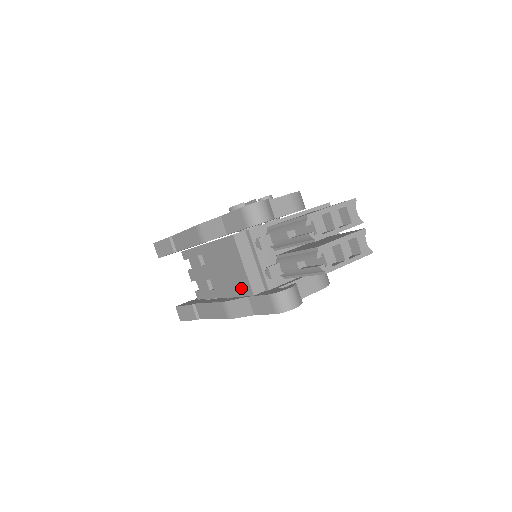
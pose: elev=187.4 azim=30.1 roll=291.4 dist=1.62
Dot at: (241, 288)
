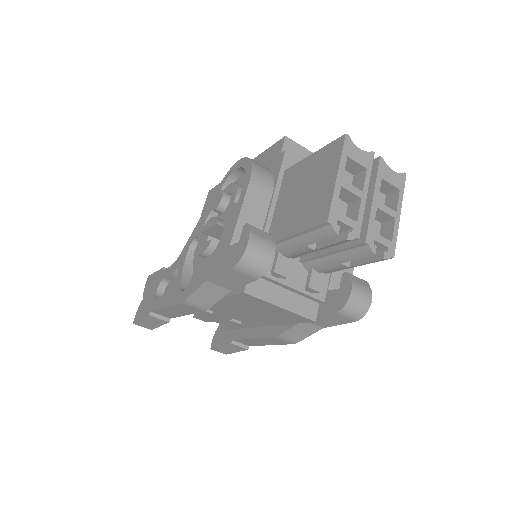
Dot at: (290, 320)
